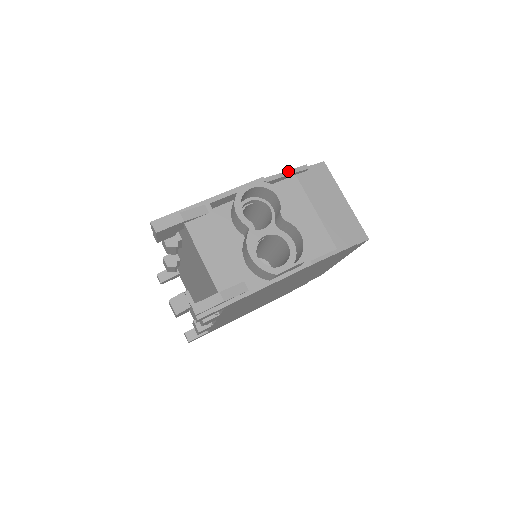
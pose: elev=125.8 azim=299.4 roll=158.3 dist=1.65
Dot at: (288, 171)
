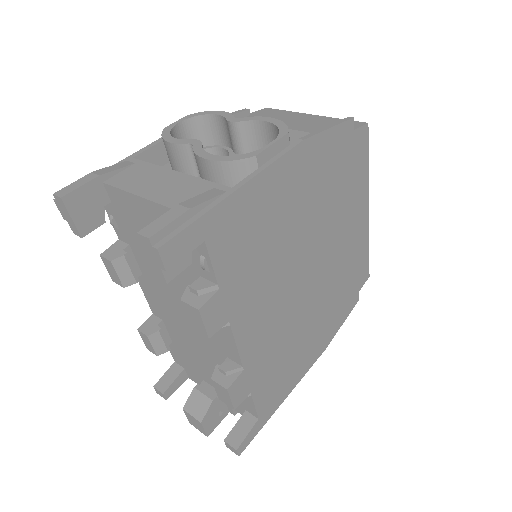
Dot at: occluded
